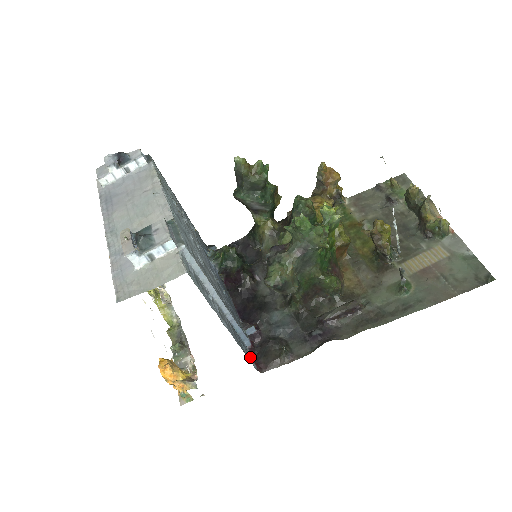
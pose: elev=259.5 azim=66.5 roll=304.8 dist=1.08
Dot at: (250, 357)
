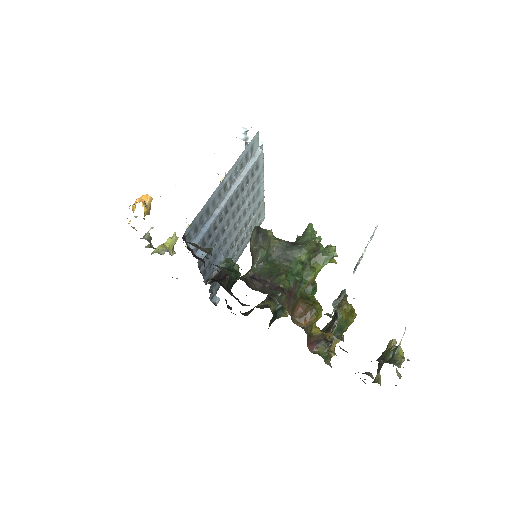
Dot at: (188, 238)
